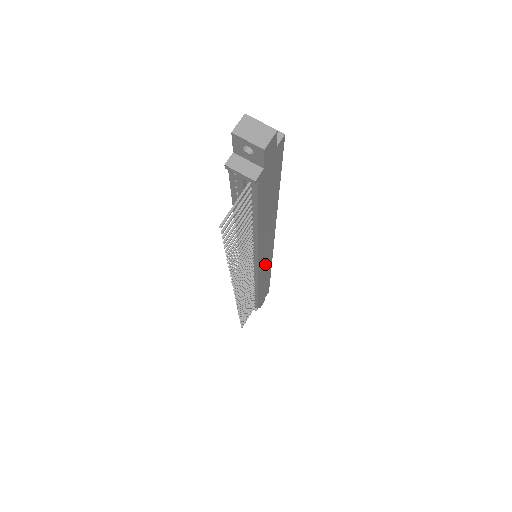
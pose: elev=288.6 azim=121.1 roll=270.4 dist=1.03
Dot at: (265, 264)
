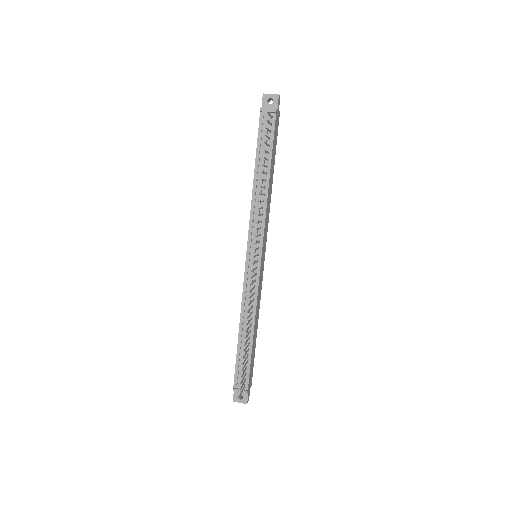
Dot at: (261, 271)
